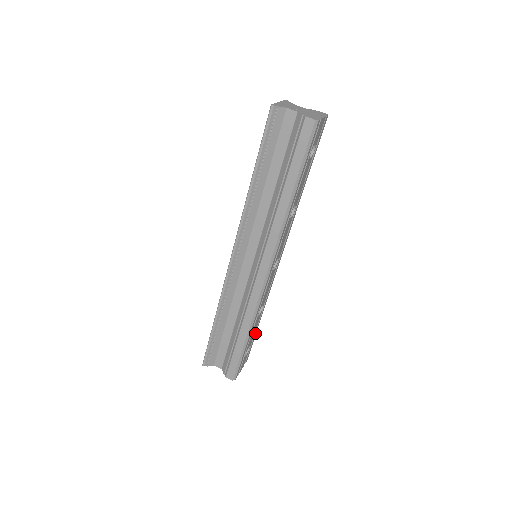
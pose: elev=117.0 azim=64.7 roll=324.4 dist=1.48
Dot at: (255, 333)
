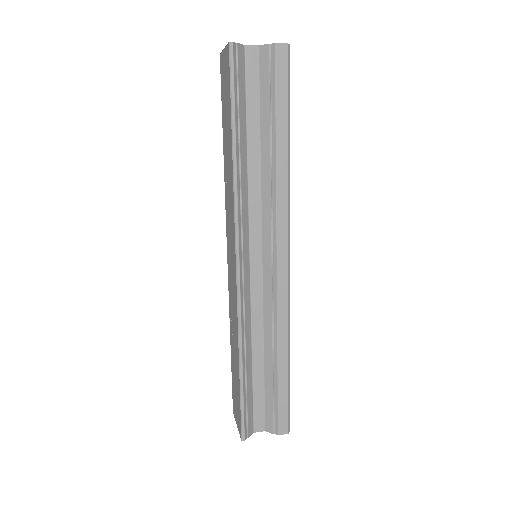
Dot at: occluded
